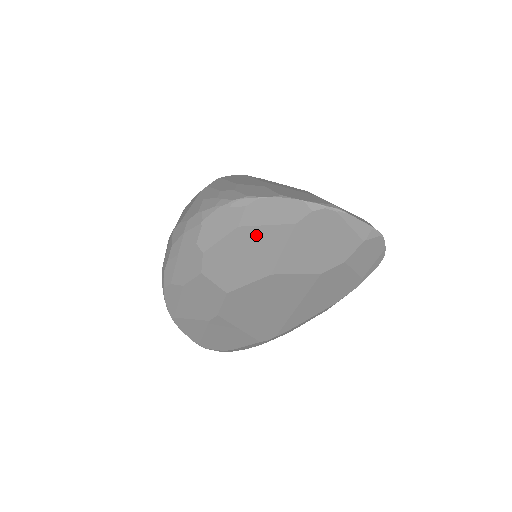
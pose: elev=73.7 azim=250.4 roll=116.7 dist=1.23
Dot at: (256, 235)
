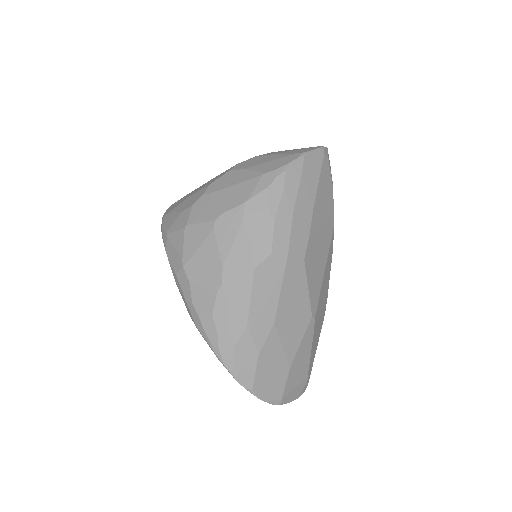
Dot at: occluded
